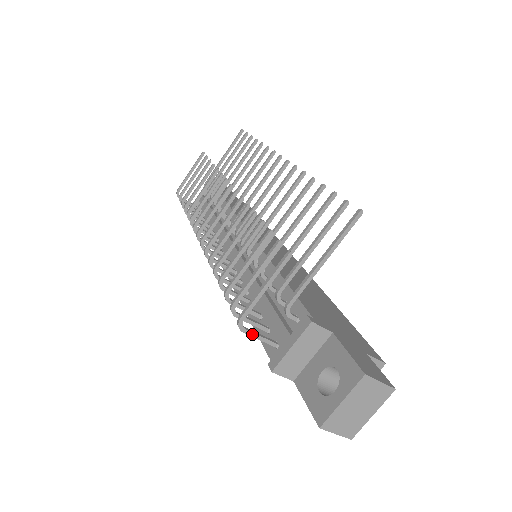
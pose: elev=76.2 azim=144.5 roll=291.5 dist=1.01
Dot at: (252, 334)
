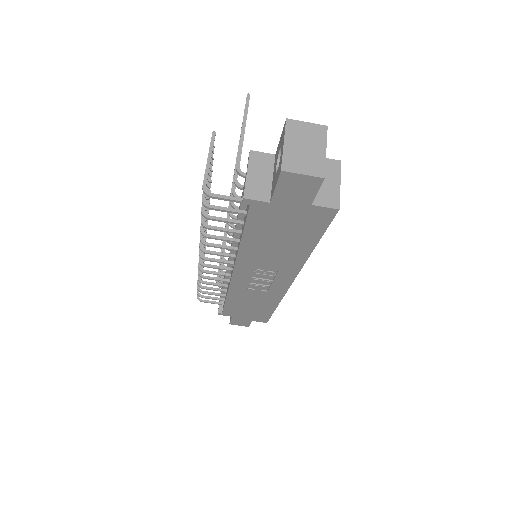
Dot at: (220, 196)
